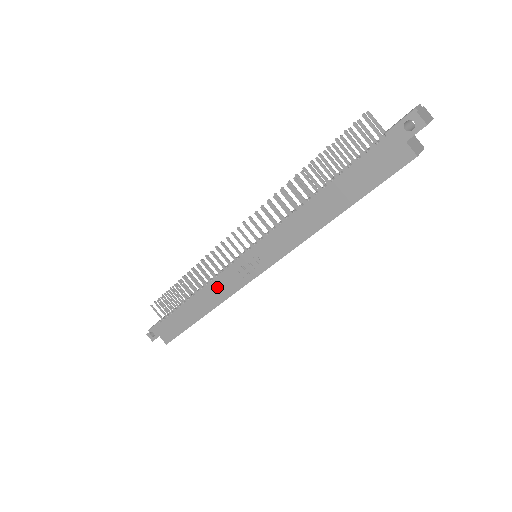
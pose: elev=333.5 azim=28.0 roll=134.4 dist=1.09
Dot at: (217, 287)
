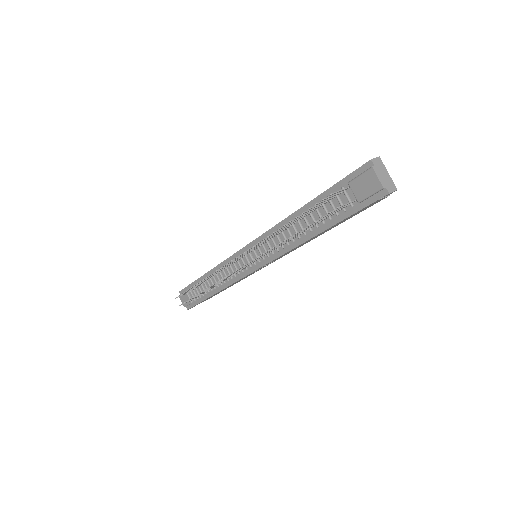
Dot at: occluded
